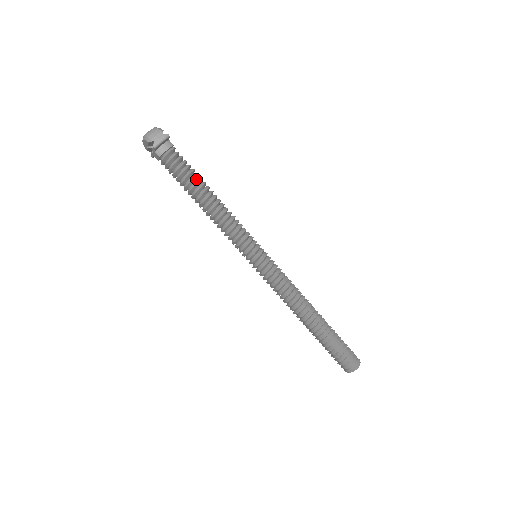
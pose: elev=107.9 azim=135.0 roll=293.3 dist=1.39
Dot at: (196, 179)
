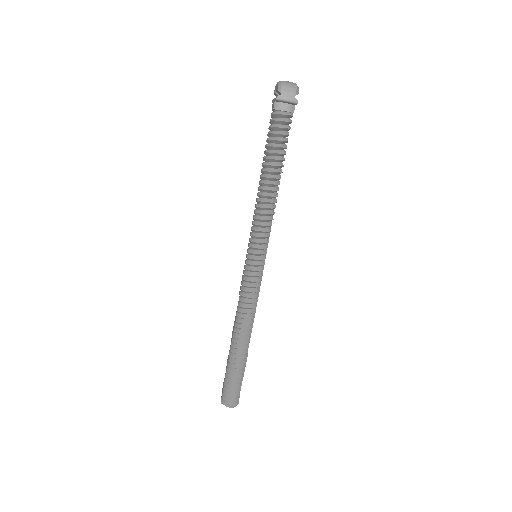
Dot at: (280, 155)
